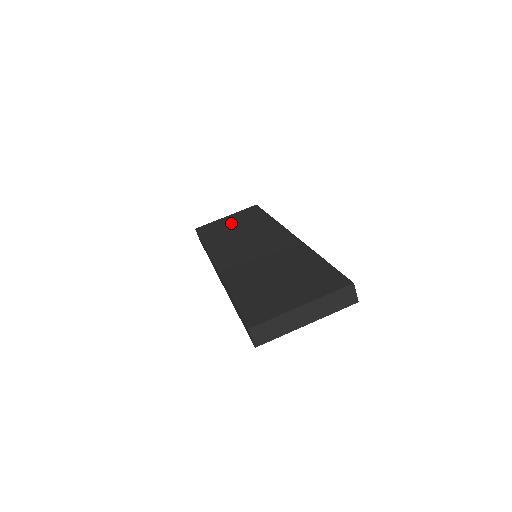
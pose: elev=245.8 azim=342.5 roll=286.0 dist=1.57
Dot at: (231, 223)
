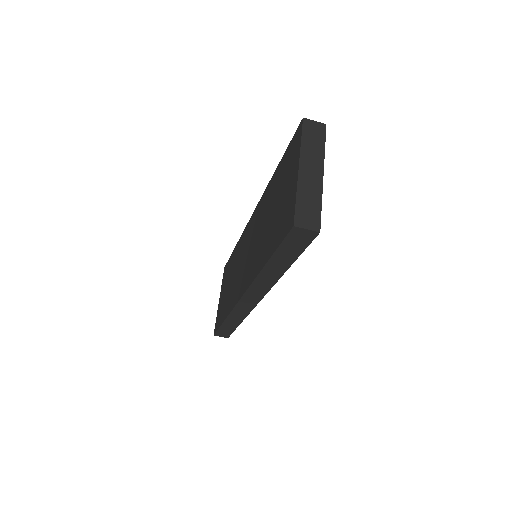
Dot at: (224, 291)
